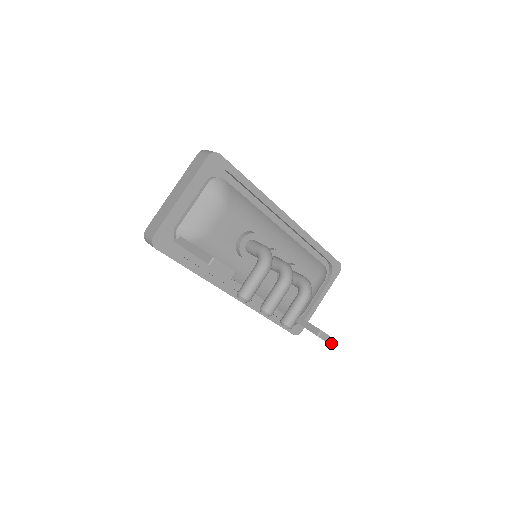
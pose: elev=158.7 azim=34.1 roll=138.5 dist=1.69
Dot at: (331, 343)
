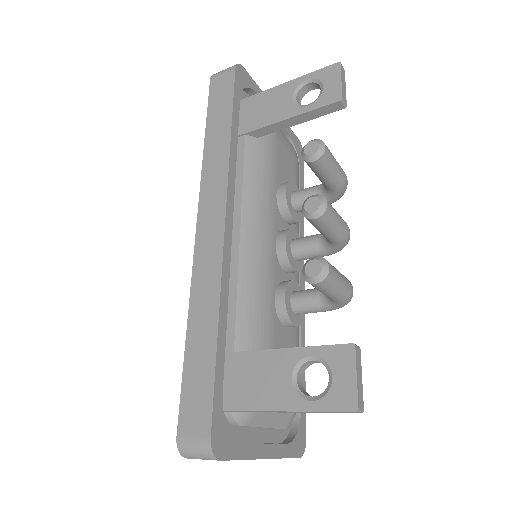
Dot at: (359, 404)
